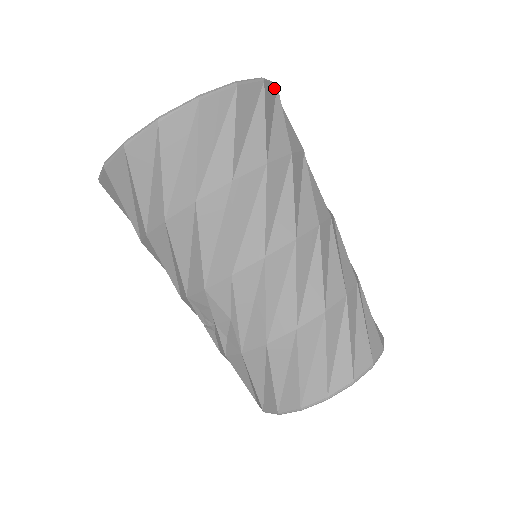
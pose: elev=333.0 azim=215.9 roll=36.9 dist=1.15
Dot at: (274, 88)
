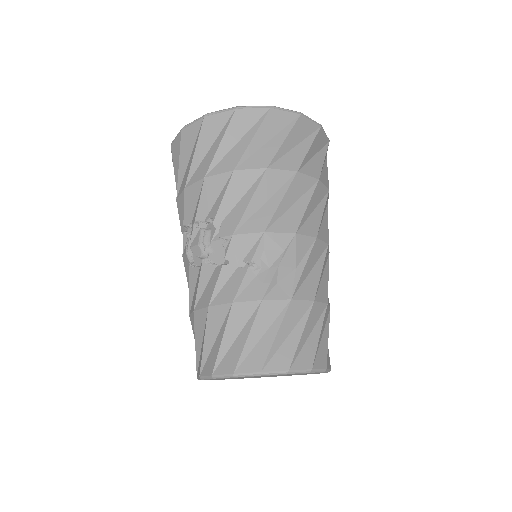
Dot at: occluded
